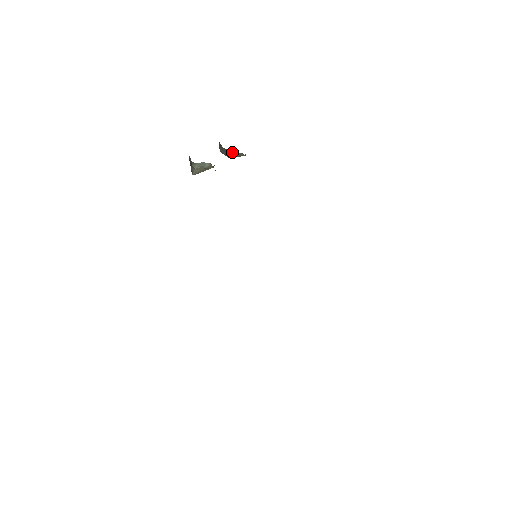
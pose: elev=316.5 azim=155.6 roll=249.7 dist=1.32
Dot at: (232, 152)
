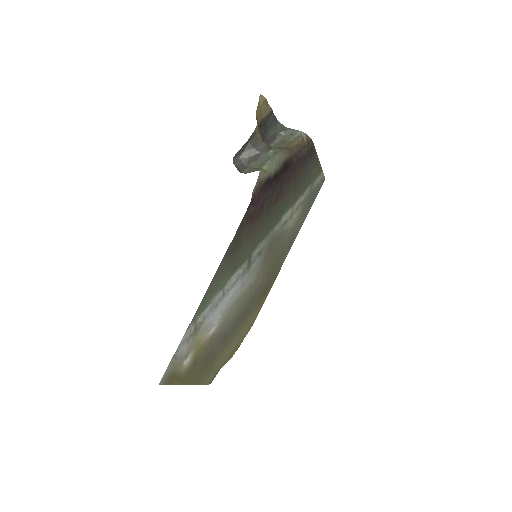
Dot at: (261, 156)
